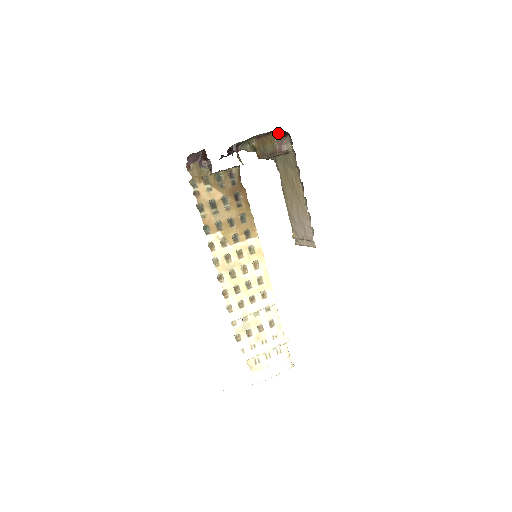
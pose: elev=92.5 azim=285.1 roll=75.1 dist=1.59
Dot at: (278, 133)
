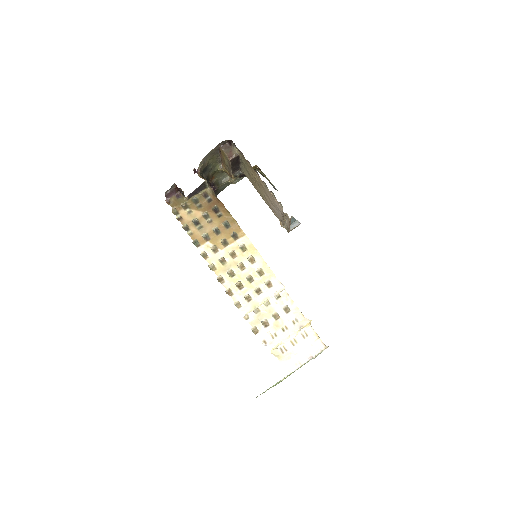
Dot at: (225, 145)
